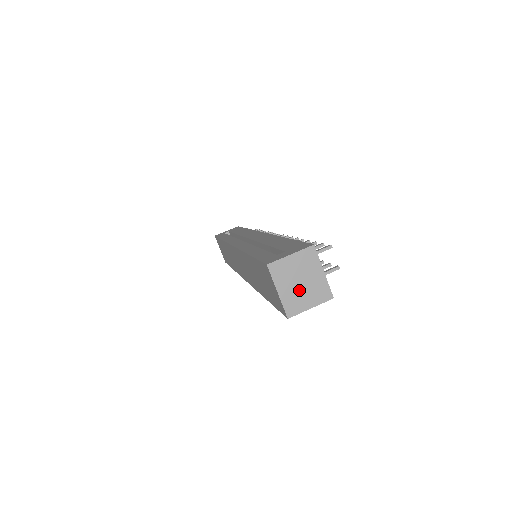
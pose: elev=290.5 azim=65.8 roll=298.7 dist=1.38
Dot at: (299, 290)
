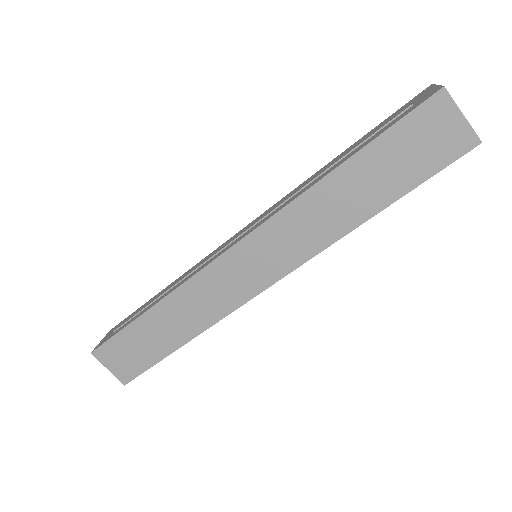
Dot at: occluded
